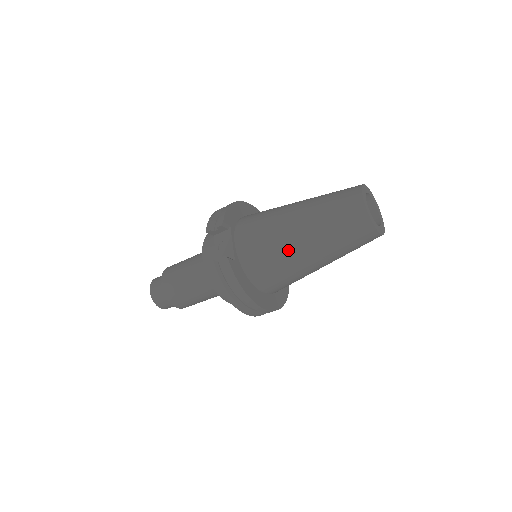
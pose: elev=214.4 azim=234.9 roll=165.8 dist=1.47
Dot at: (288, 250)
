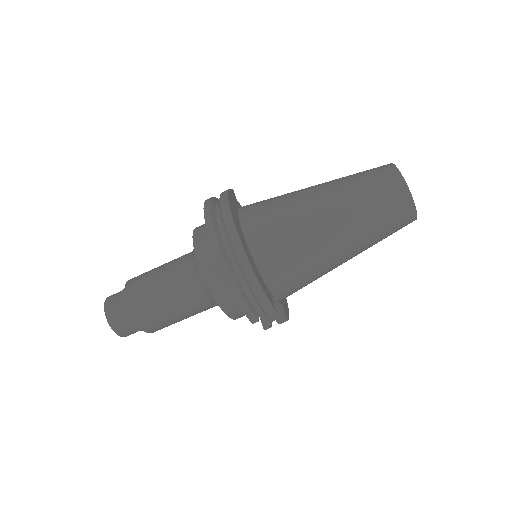
Dot at: (296, 191)
